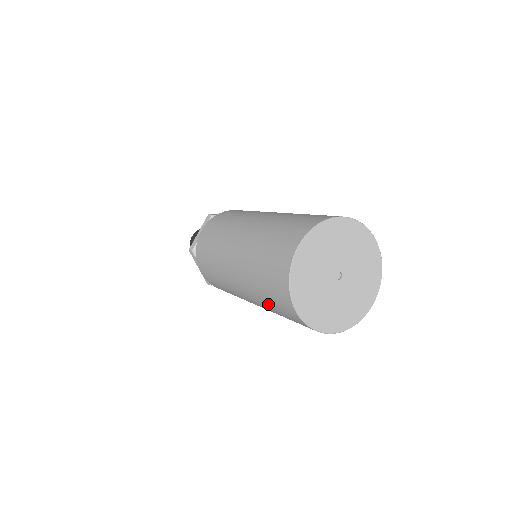
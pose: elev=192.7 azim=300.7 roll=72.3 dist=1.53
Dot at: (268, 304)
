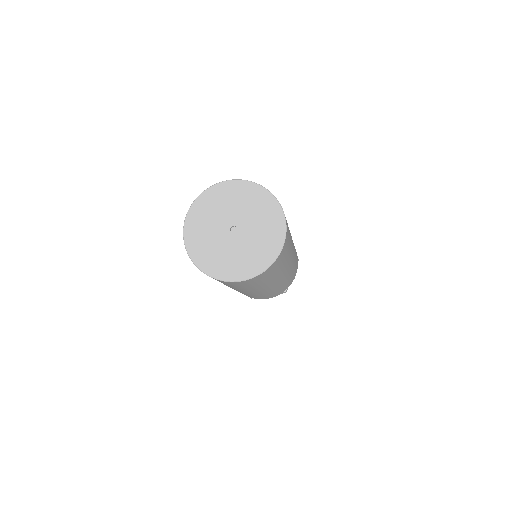
Dot at: occluded
